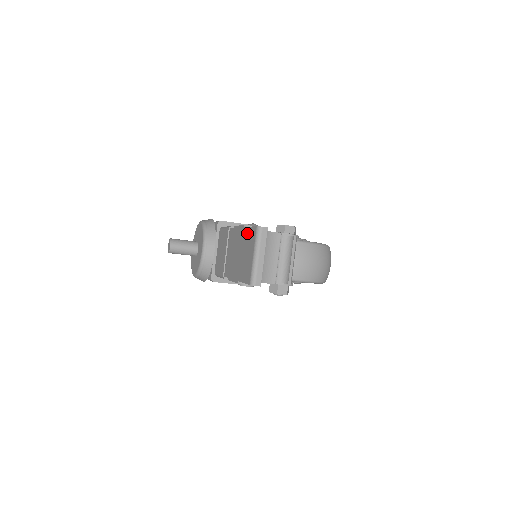
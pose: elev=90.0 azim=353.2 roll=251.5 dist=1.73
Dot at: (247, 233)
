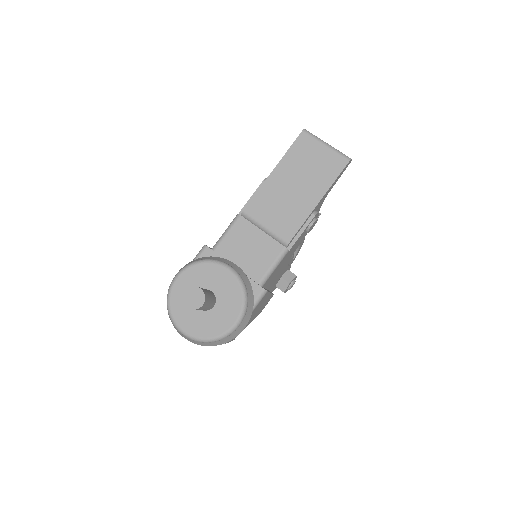
Dot at: (291, 155)
